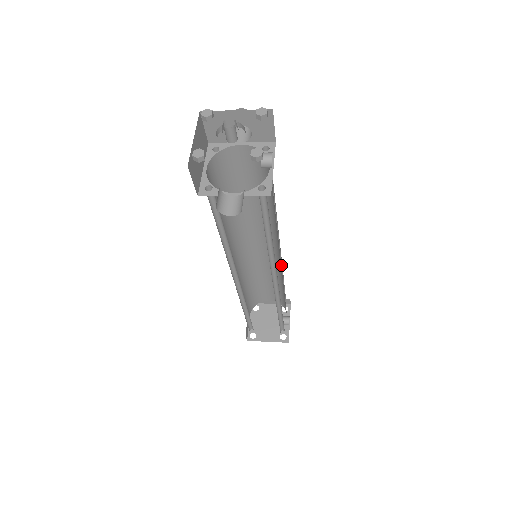
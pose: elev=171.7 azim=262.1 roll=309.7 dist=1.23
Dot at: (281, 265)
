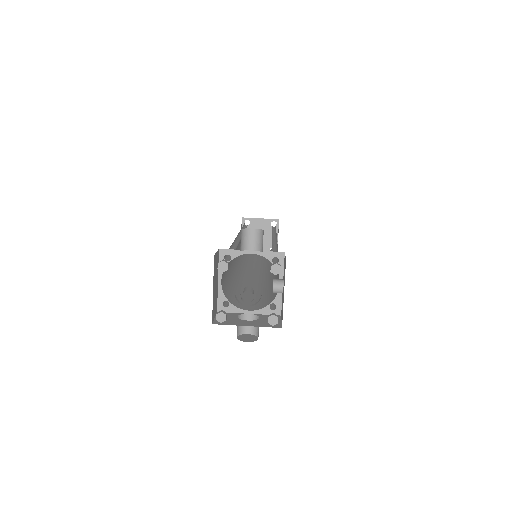
Dot at: occluded
